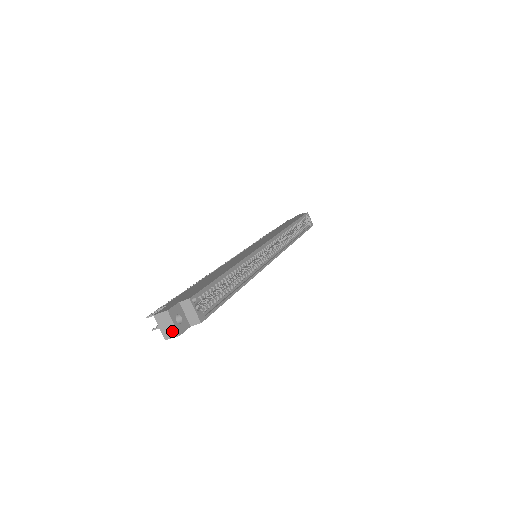
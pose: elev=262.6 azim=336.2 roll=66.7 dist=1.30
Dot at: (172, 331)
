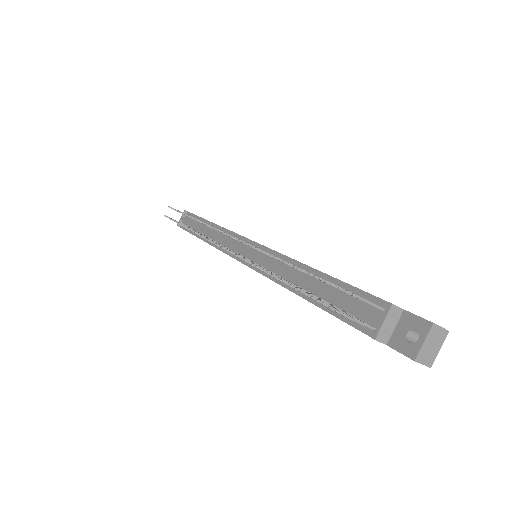
Dot at: (431, 357)
